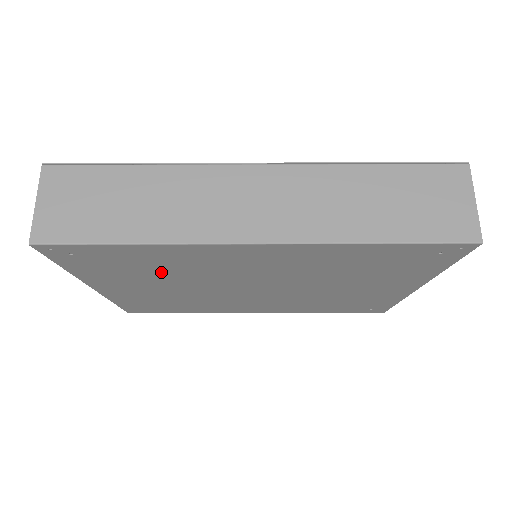
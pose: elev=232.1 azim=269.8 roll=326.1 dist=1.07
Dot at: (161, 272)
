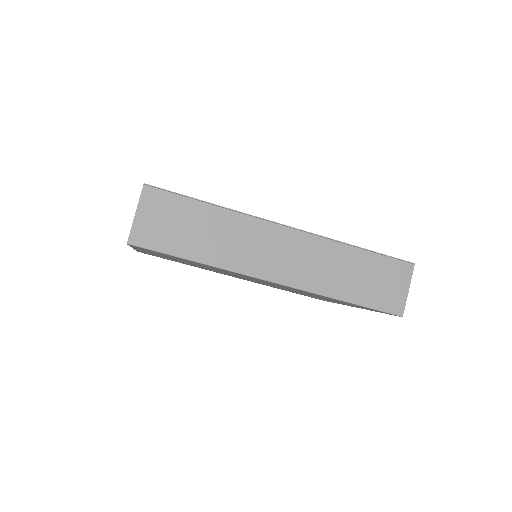
Dot at: occluded
